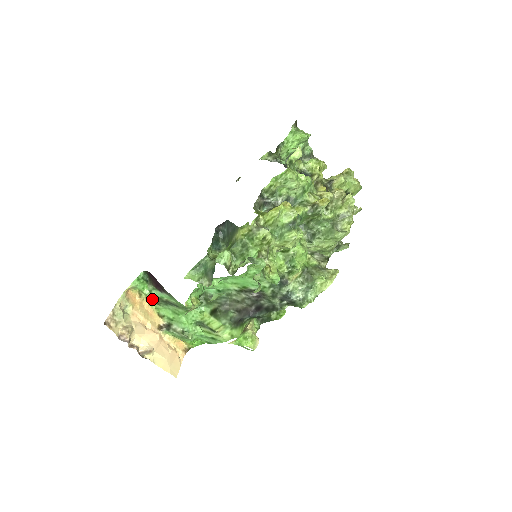
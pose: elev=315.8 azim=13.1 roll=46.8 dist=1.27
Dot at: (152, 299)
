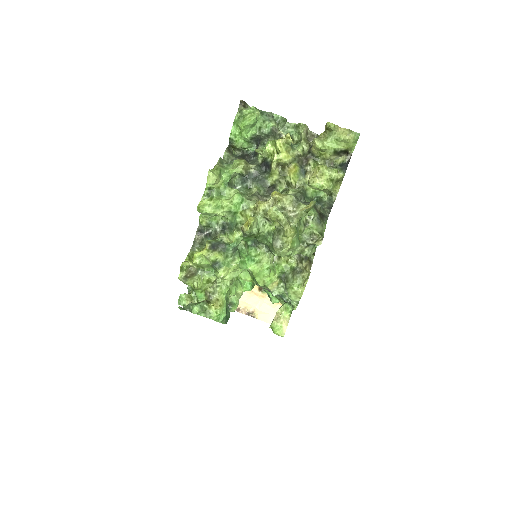
Dot at: occluded
